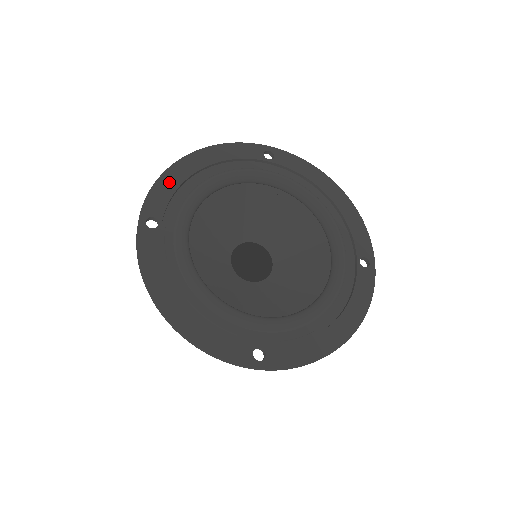
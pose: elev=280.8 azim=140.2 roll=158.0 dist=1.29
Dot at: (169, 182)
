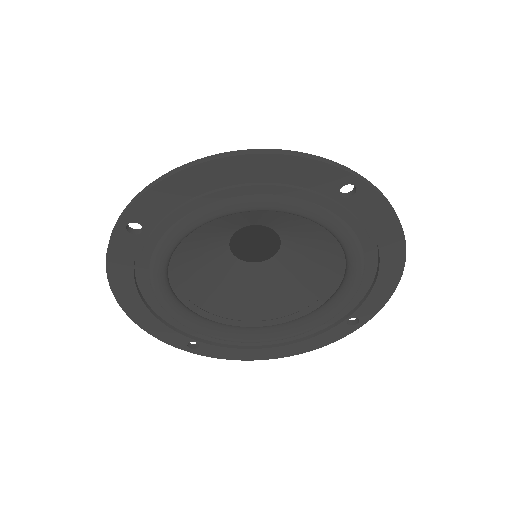
Dot at: (177, 189)
